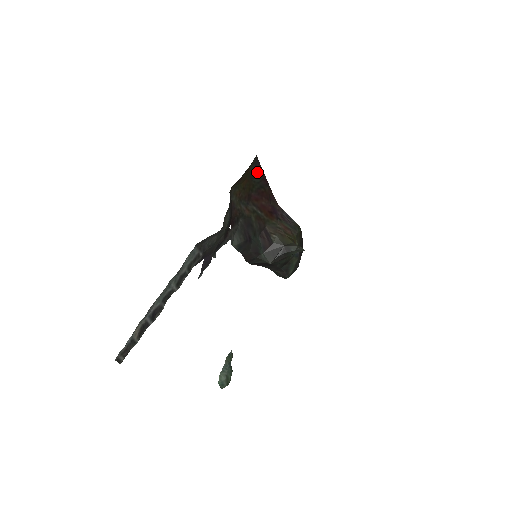
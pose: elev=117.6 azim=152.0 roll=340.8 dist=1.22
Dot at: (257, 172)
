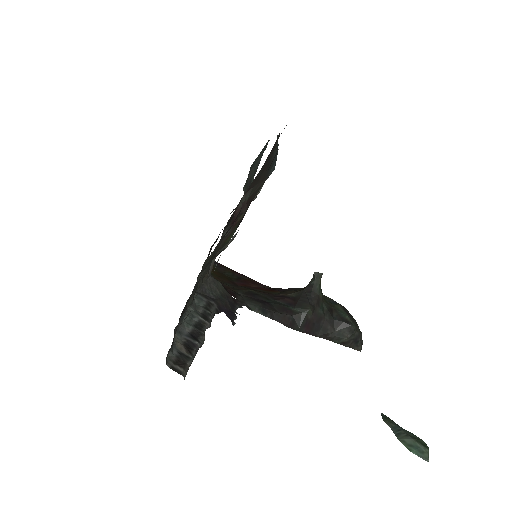
Dot at: (223, 269)
